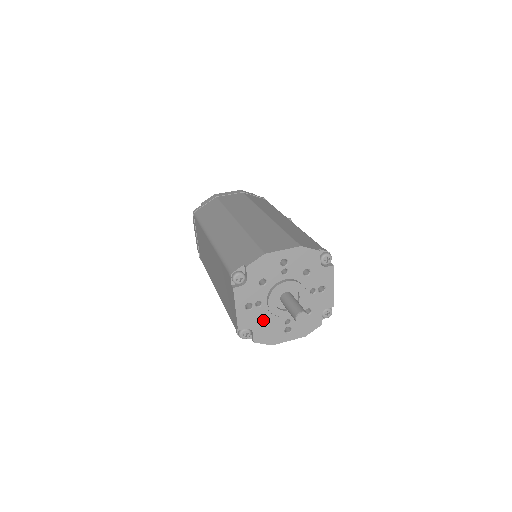
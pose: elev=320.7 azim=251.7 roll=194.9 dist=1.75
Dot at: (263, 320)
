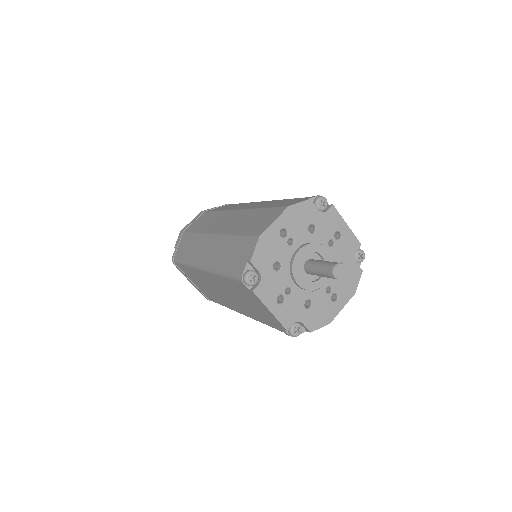
Dot at: (304, 304)
